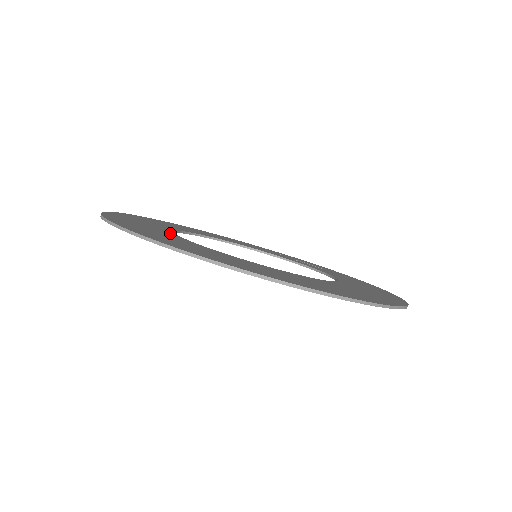
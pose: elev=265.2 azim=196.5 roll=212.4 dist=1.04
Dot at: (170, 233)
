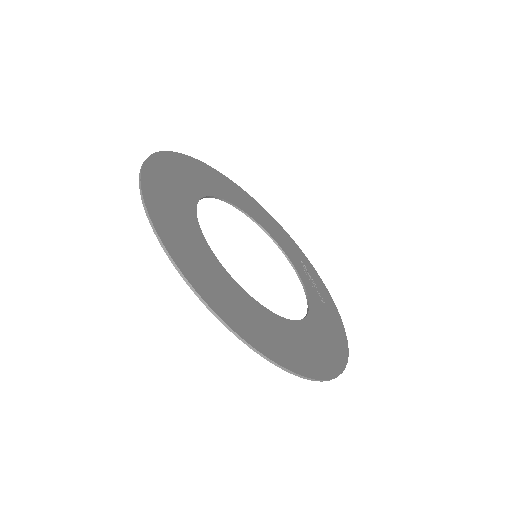
Dot at: (192, 200)
